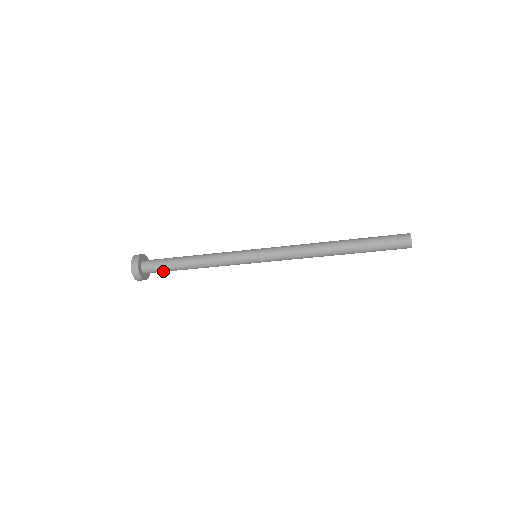
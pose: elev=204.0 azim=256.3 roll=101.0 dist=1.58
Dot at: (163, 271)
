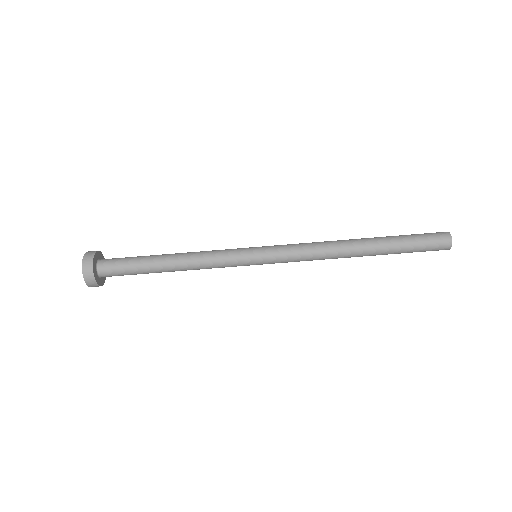
Dot at: (128, 274)
